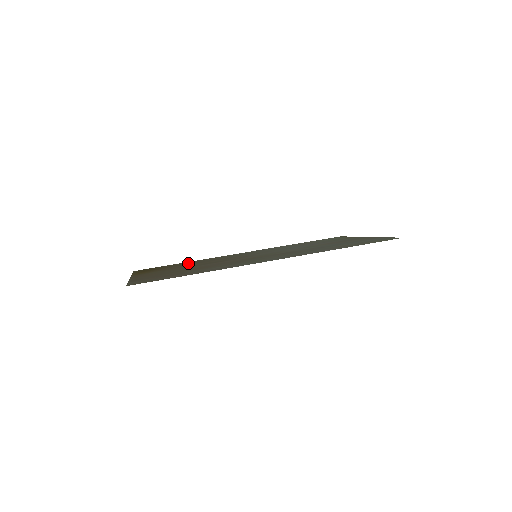
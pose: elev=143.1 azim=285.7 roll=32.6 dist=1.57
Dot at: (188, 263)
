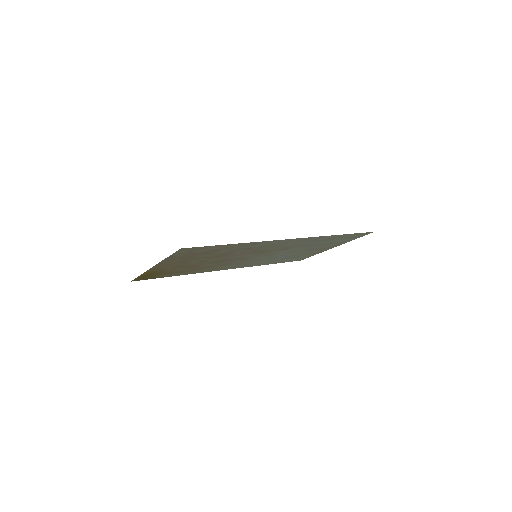
Dot at: (187, 271)
